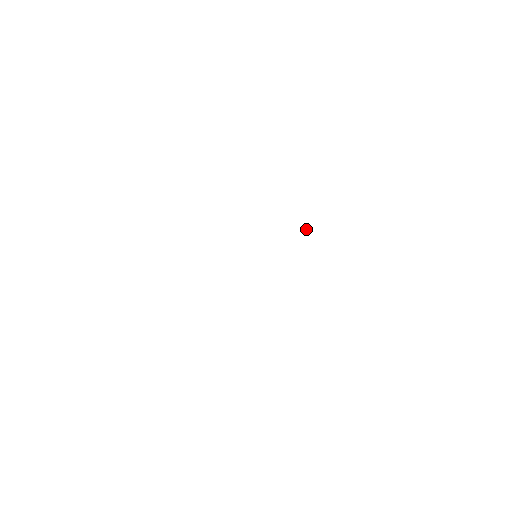
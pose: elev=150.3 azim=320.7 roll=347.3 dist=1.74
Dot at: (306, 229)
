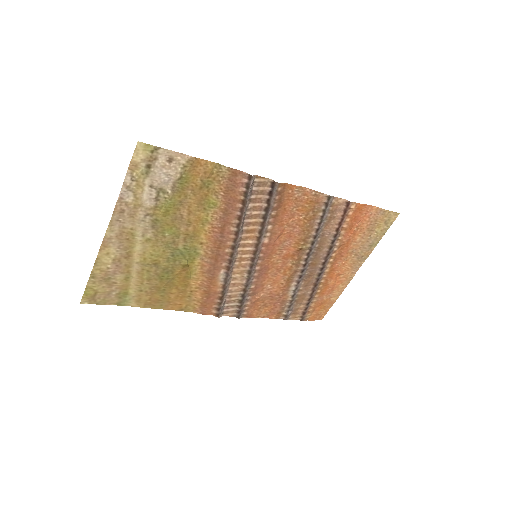
Dot at: (339, 264)
